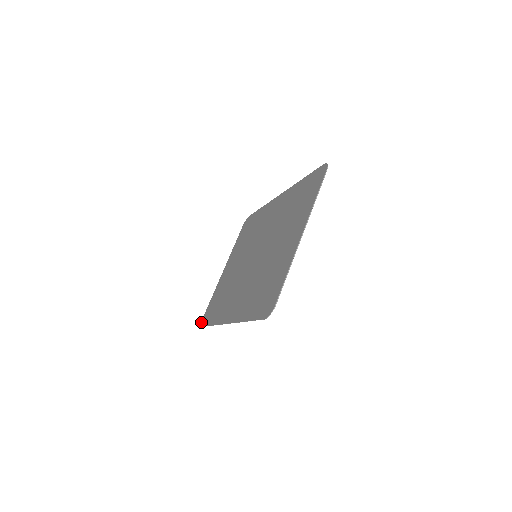
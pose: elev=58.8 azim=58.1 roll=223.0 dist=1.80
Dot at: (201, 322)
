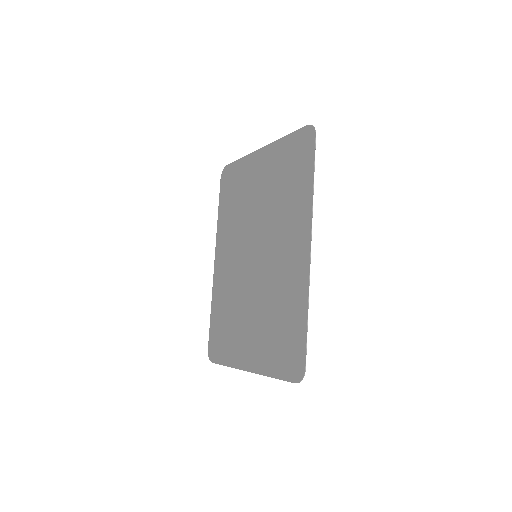
Dot at: (223, 169)
